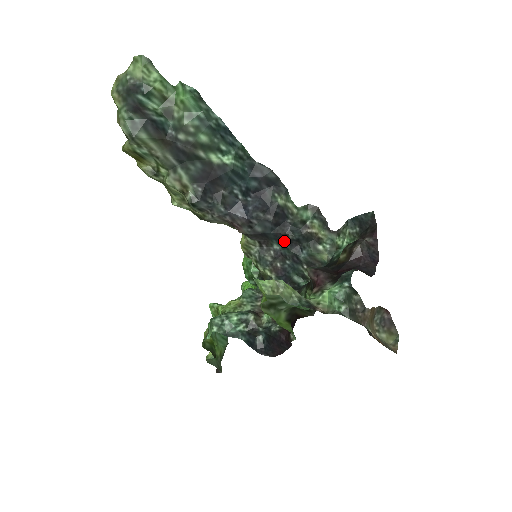
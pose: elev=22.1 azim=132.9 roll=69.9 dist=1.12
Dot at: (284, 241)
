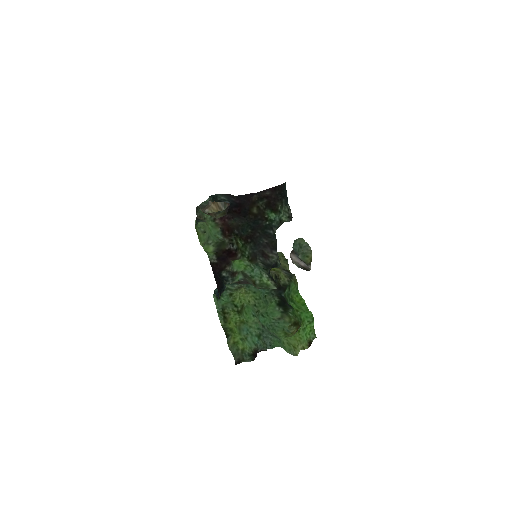
Dot at: occluded
